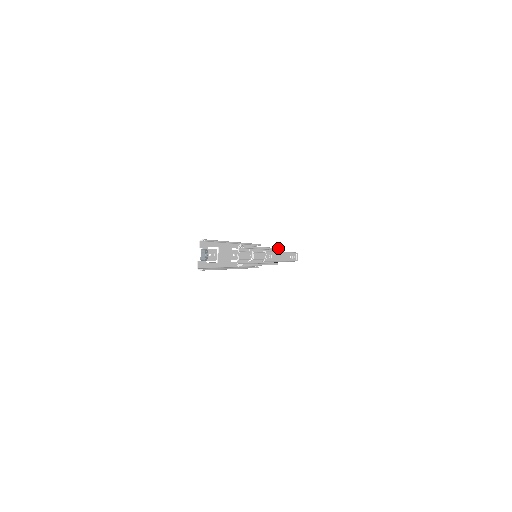
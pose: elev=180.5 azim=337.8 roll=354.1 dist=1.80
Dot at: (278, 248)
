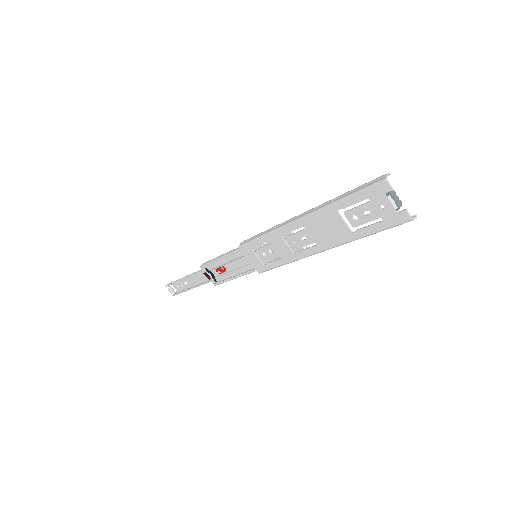
Dot at: (205, 262)
